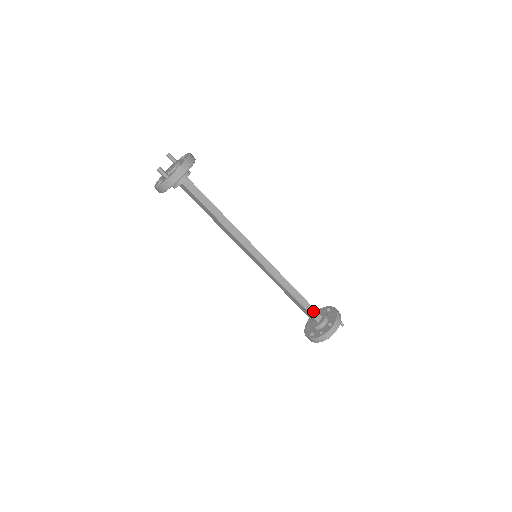
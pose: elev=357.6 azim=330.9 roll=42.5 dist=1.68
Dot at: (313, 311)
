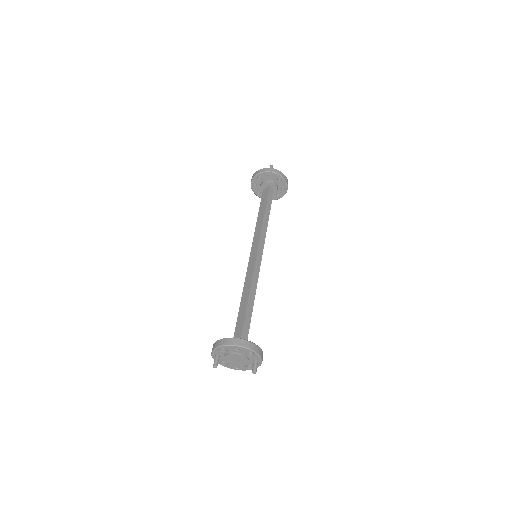
Dot at: (247, 330)
